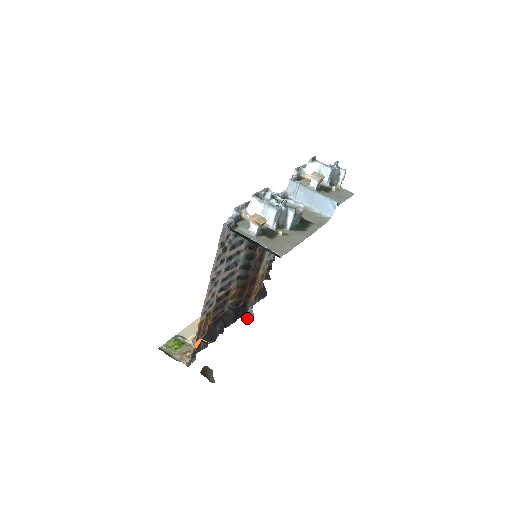
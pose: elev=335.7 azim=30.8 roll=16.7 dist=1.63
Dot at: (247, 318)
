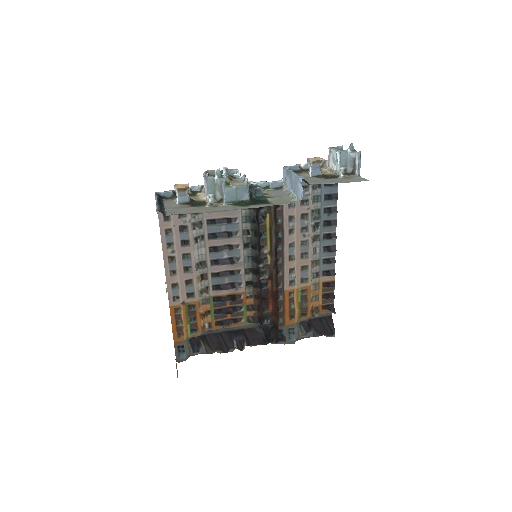
Dot at: occluded
